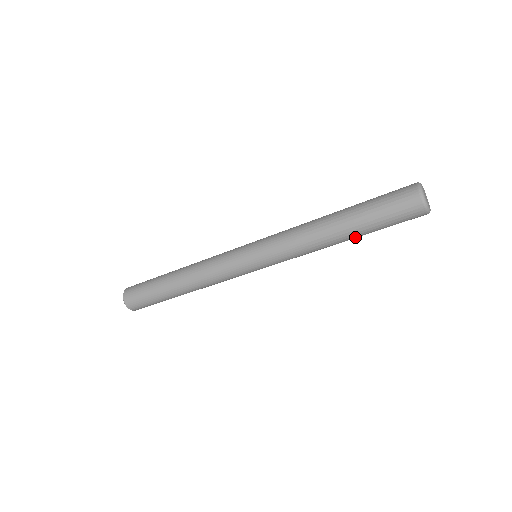
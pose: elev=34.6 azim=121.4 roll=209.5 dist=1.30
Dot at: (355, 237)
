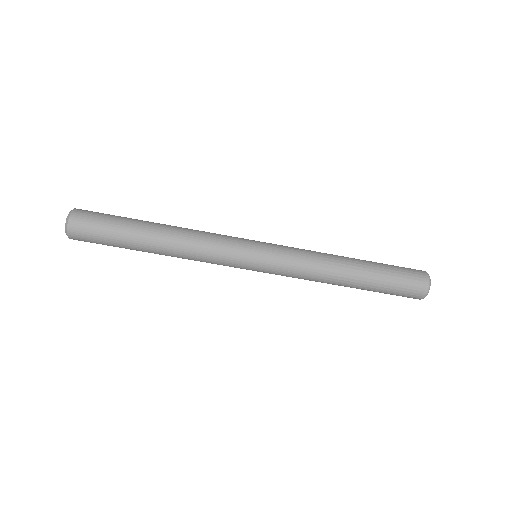
Dot at: (361, 284)
